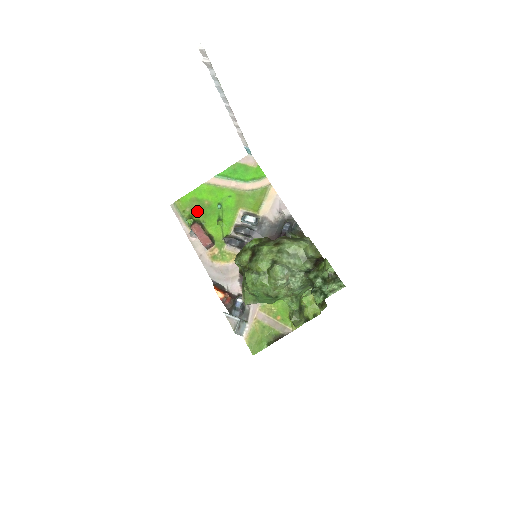
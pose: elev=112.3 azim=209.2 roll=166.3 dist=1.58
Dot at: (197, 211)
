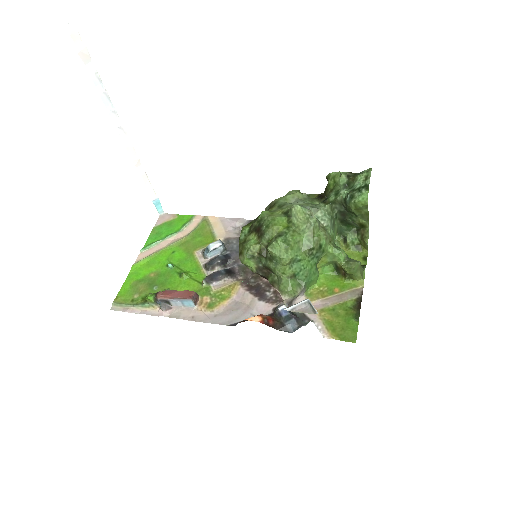
Dot at: (149, 289)
